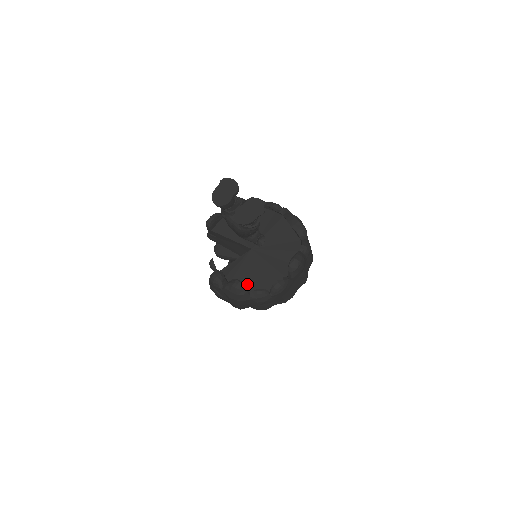
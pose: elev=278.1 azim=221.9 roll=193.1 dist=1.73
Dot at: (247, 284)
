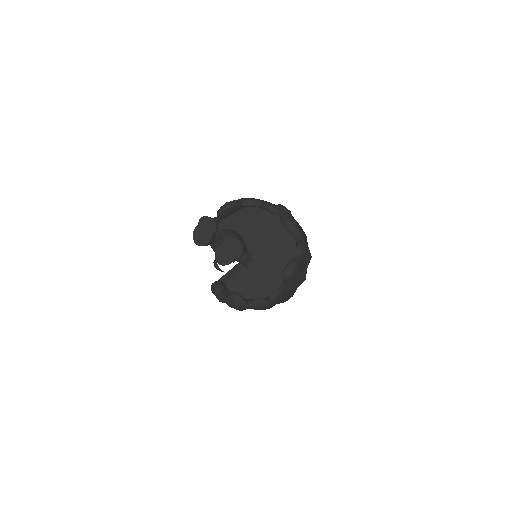
Dot at: (246, 290)
